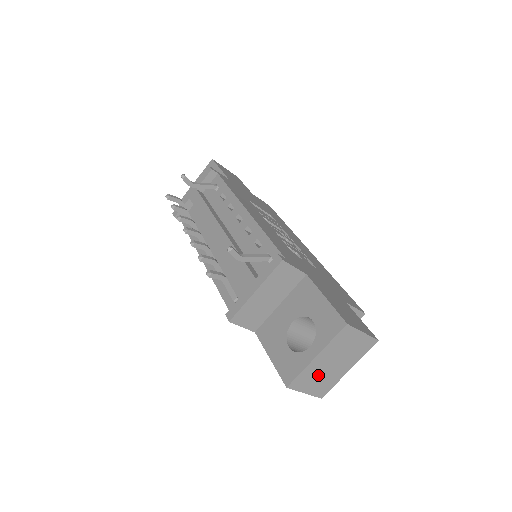
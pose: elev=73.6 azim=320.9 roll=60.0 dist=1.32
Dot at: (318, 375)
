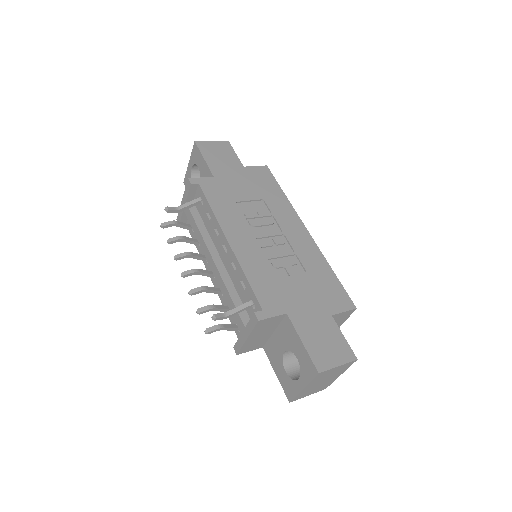
Dot at: (313, 389)
